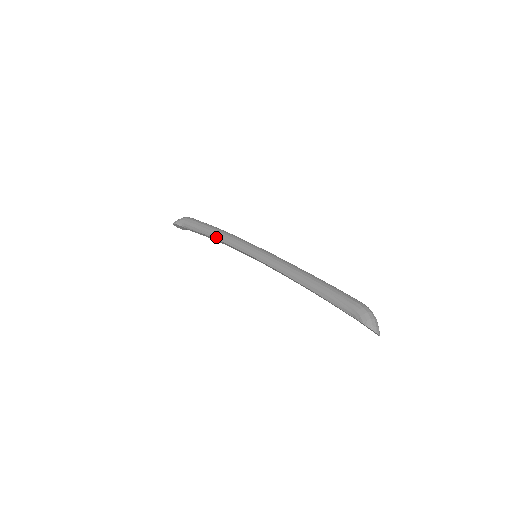
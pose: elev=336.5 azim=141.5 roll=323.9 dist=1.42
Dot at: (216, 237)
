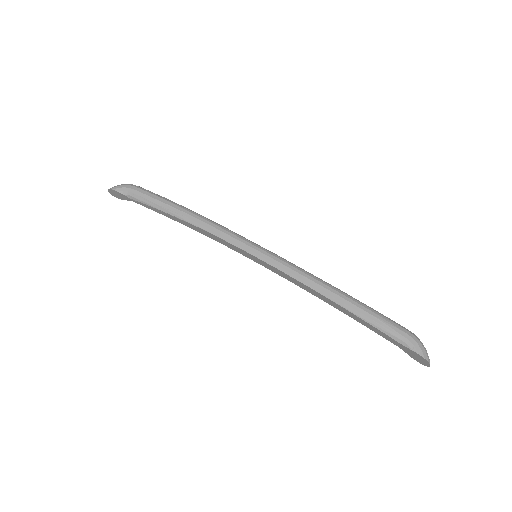
Dot at: (193, 222)
